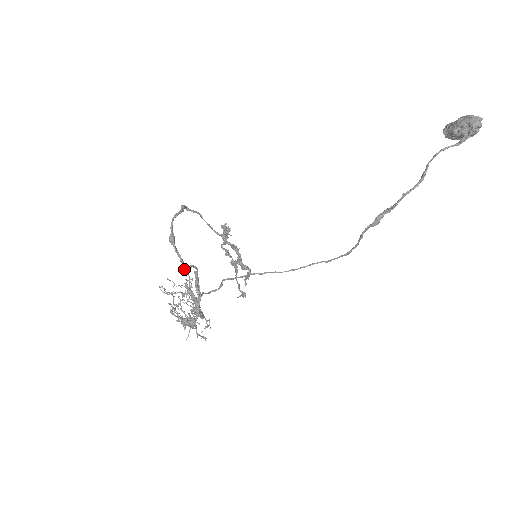
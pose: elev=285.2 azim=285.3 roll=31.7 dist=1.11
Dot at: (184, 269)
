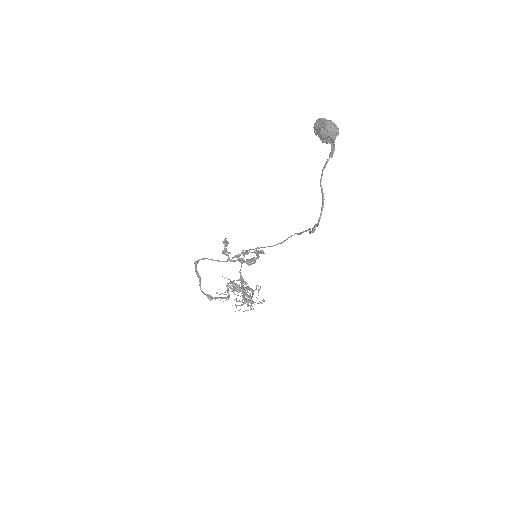
Dot at: (227, 297)
